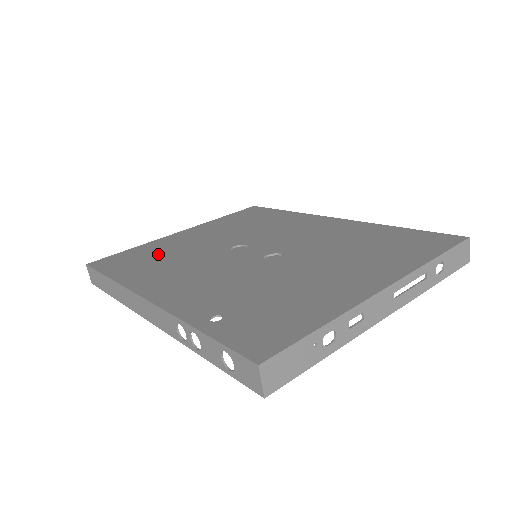
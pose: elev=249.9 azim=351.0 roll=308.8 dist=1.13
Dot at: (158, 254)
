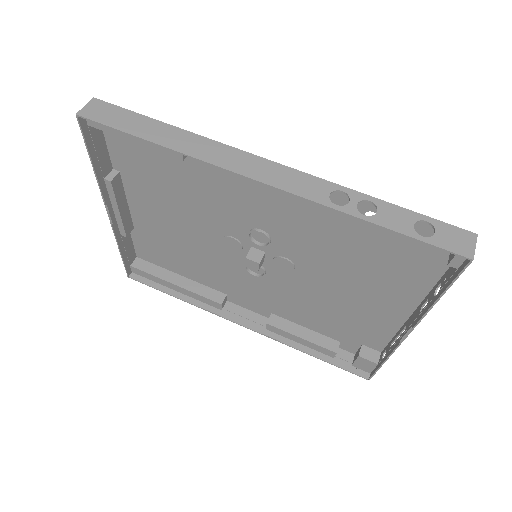
Dot at: (163, 175)
